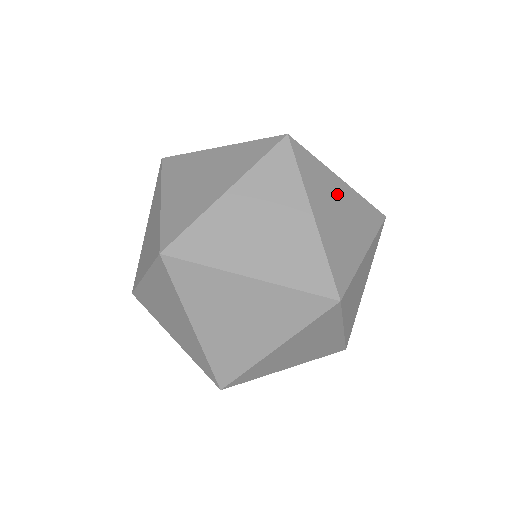
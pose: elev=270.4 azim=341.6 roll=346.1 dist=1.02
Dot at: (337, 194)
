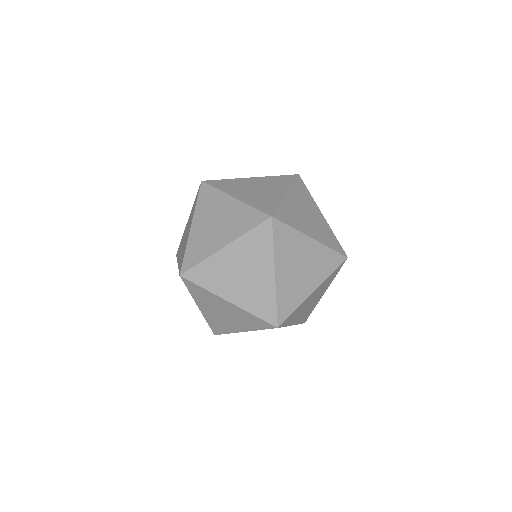
Dot at: occluded
